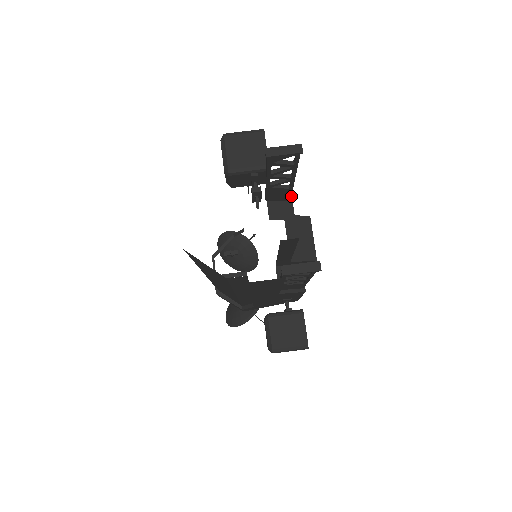
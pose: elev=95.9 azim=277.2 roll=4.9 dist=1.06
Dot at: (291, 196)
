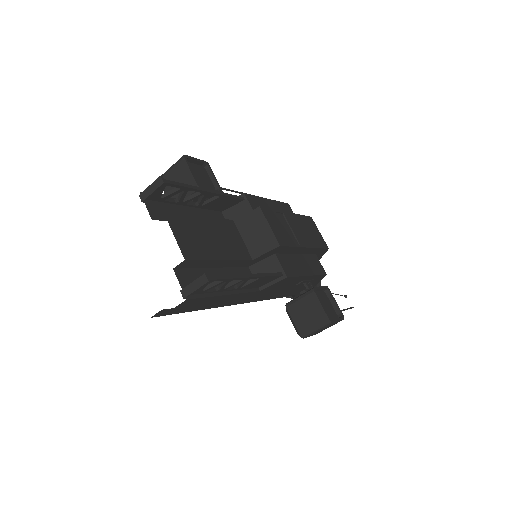
Dot at: (244, 194)
